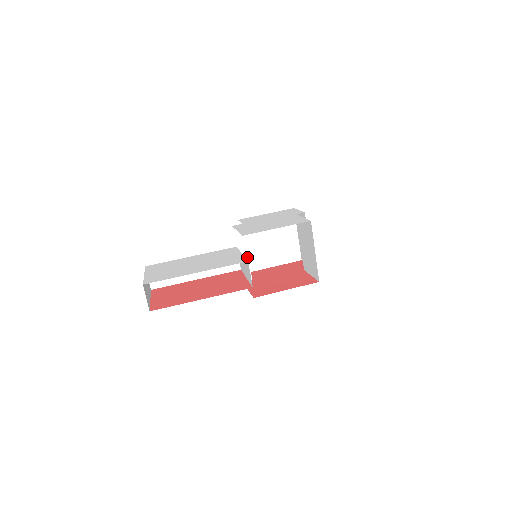
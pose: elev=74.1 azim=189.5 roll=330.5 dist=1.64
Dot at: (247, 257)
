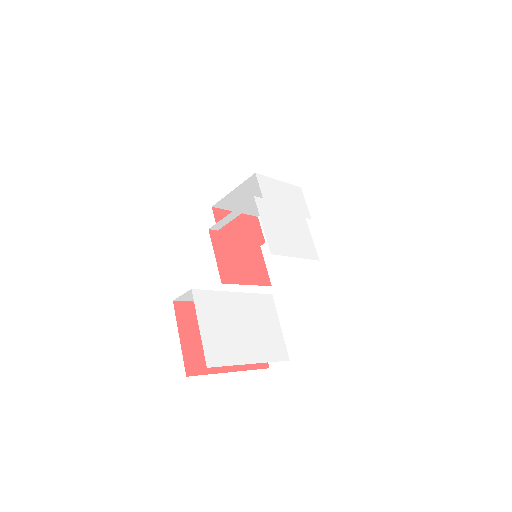
Dot at: (234, 217)
